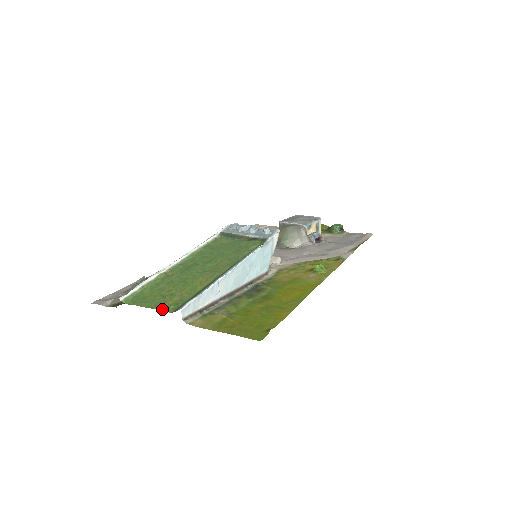
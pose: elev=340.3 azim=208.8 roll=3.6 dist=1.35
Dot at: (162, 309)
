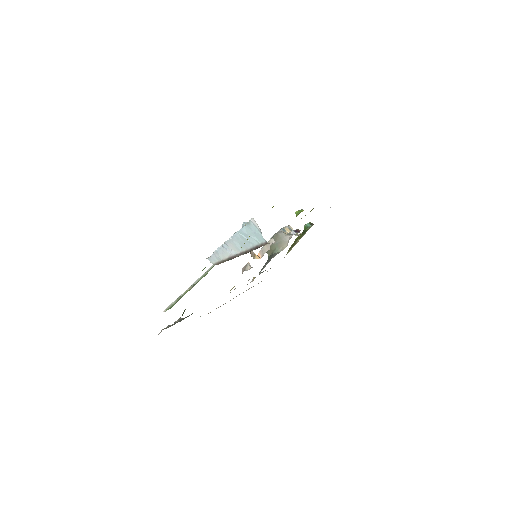
Dot at: occluded
